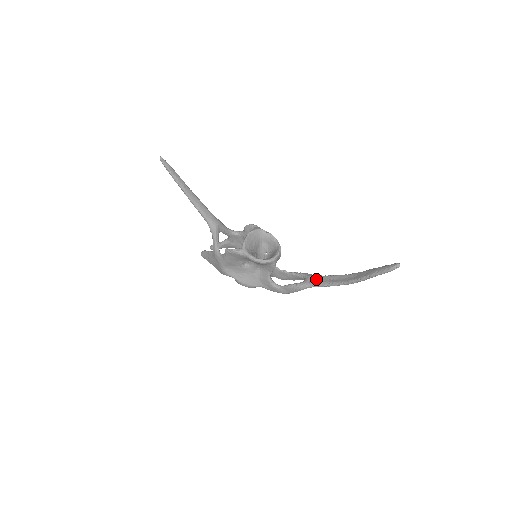
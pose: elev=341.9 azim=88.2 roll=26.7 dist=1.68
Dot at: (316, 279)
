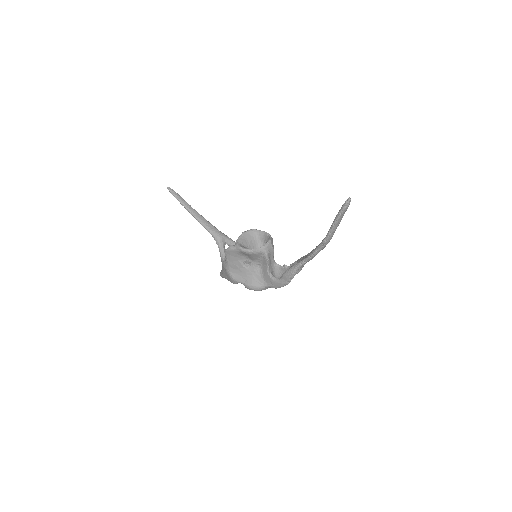
Dot at: (304, 257)
